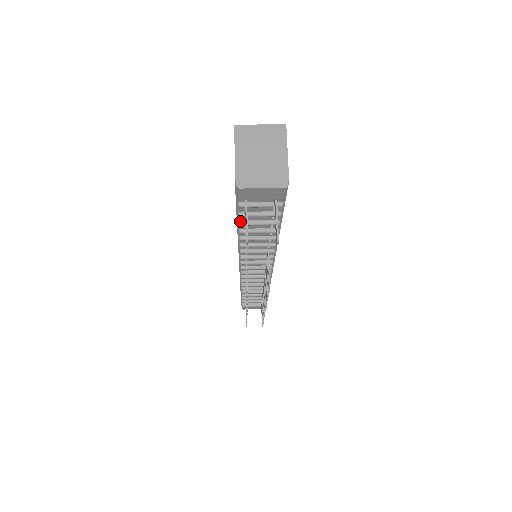
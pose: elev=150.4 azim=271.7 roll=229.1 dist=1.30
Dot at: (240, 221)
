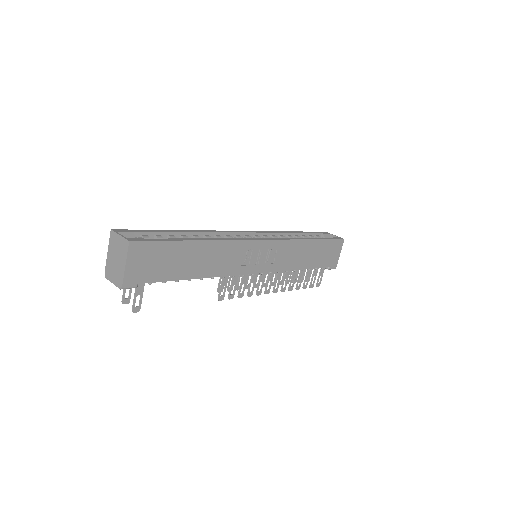
Dot at: occluded
